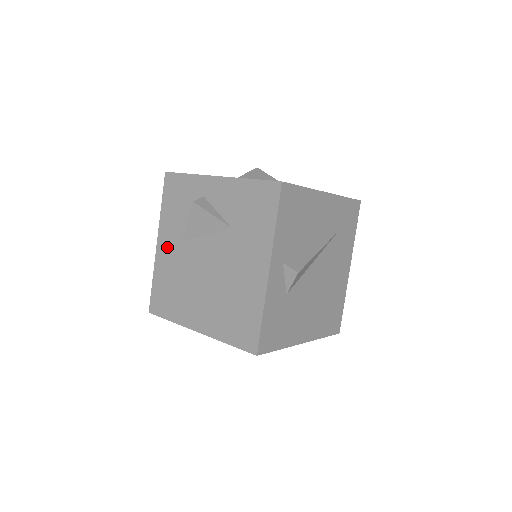
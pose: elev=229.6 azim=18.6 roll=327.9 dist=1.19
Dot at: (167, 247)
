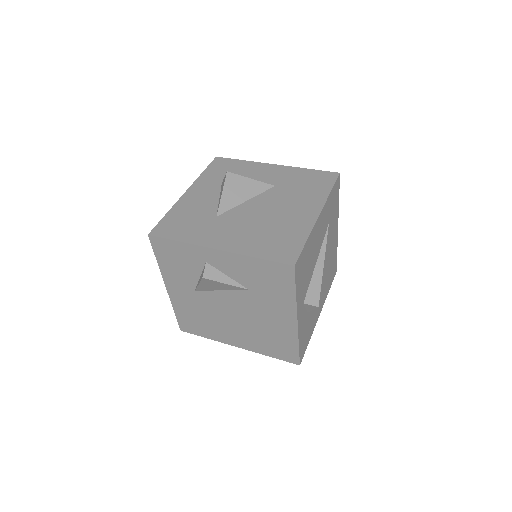
Dot at: (180, 292)
